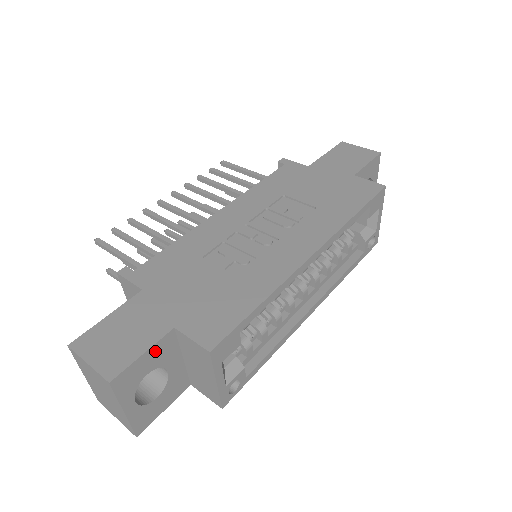
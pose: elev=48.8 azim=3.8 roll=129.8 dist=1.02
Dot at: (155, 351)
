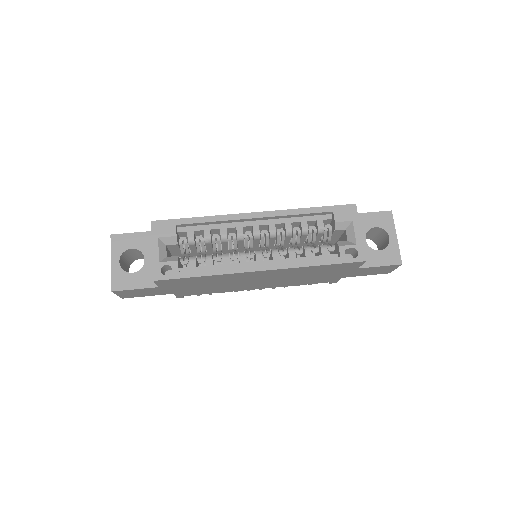
Dot at: (141, 237)
